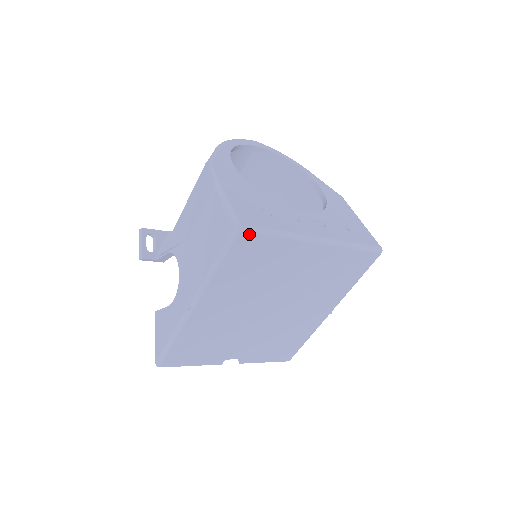
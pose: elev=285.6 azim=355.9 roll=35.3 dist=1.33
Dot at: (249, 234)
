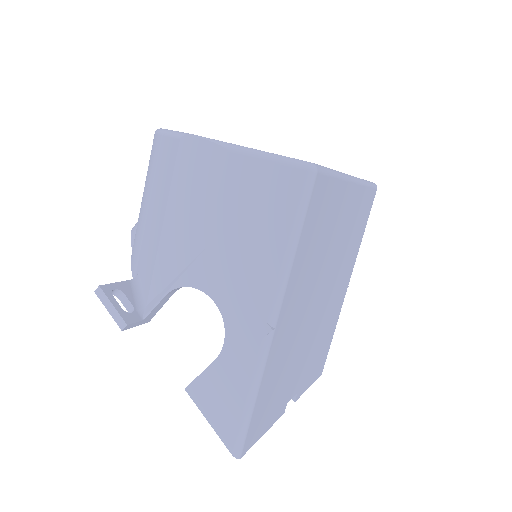
Dot at: (321, 176)
